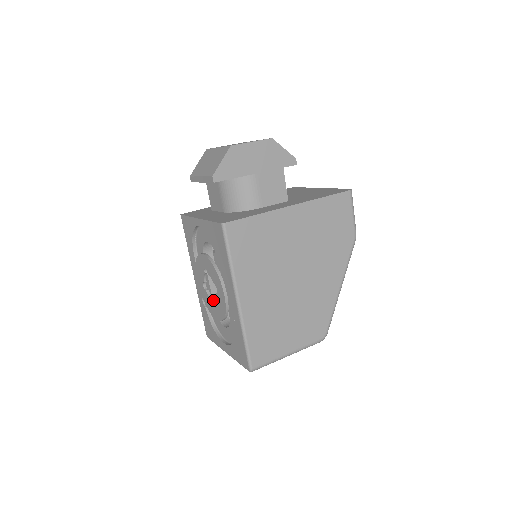
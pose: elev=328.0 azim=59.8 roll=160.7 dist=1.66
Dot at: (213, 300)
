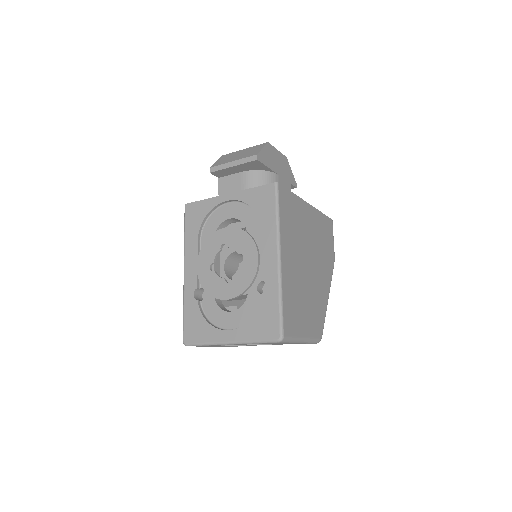
Dot at: occluded
